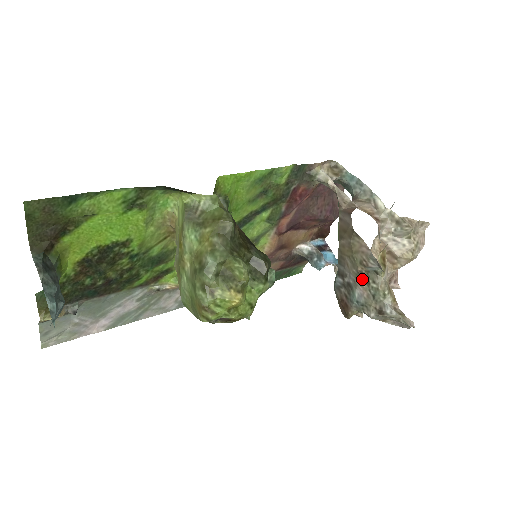
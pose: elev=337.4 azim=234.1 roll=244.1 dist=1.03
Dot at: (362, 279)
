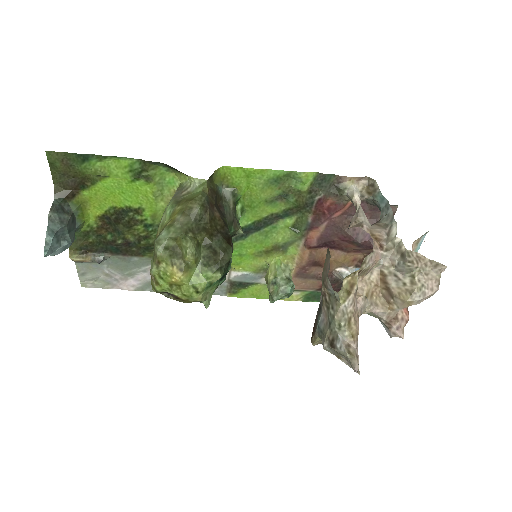
Dot at: (325, 302)
